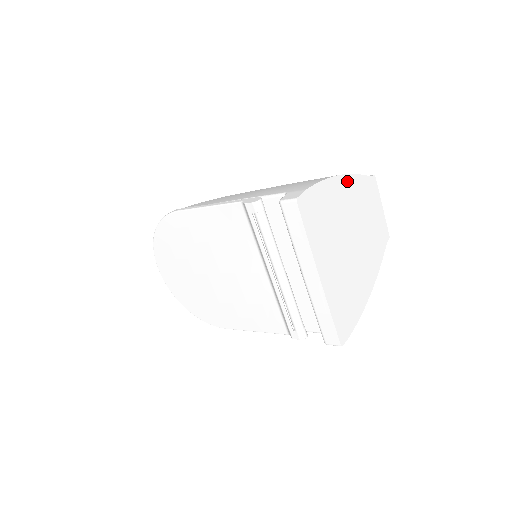
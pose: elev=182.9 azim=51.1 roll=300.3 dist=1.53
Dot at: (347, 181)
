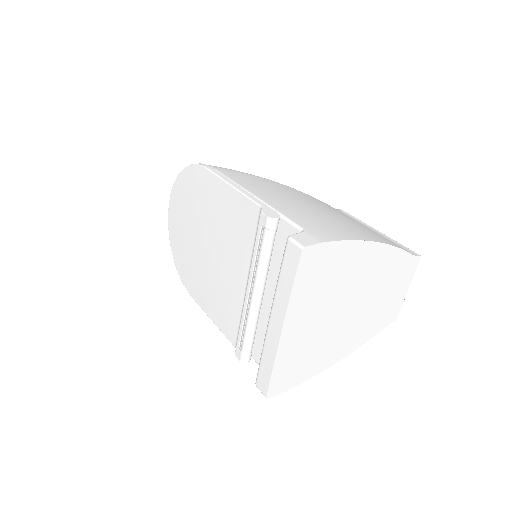
Dot at: (381, 251)
